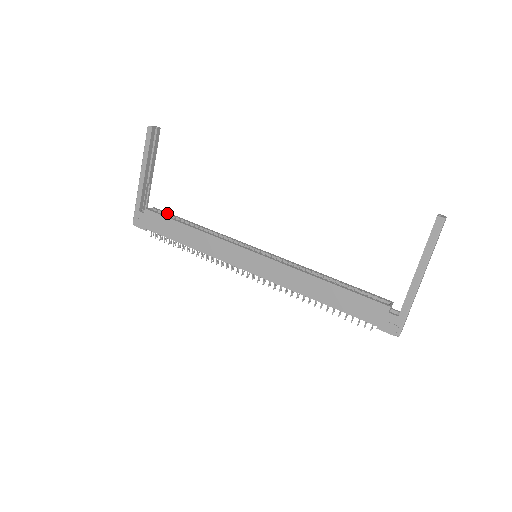
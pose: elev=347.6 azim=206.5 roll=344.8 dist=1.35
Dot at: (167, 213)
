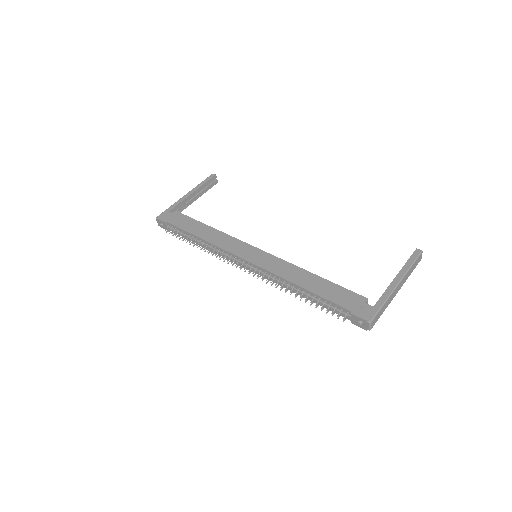
Dot at: occluded
